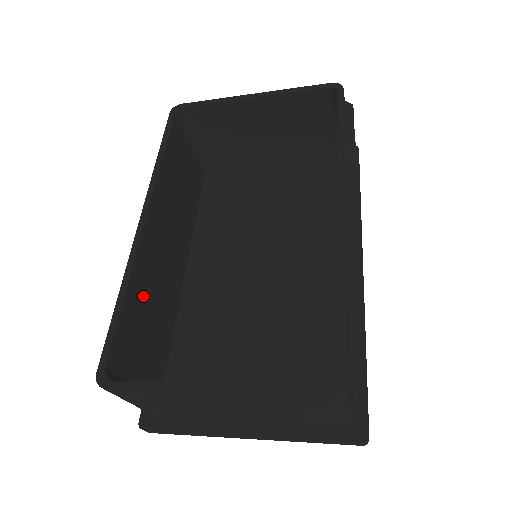
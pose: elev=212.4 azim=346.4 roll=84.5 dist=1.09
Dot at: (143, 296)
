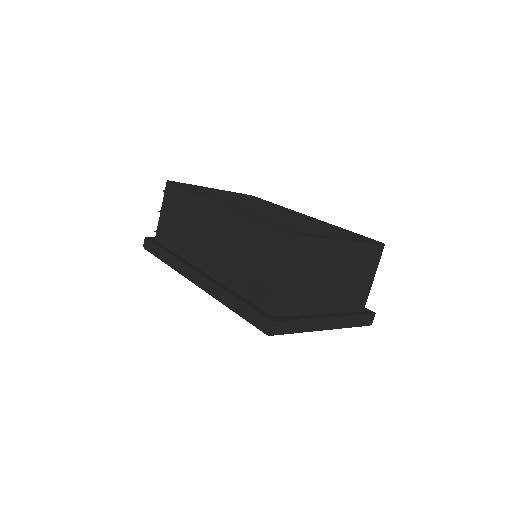
Dot at: occluded
